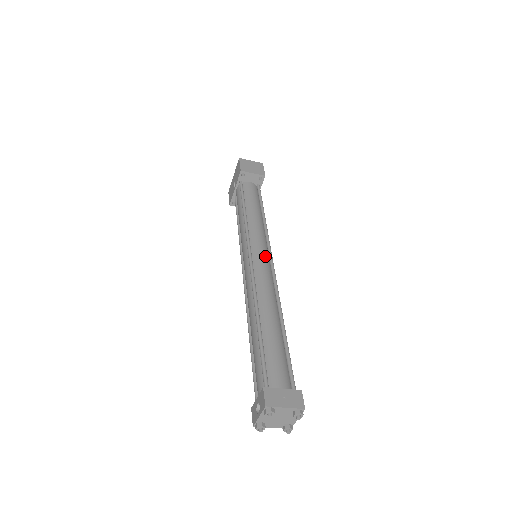
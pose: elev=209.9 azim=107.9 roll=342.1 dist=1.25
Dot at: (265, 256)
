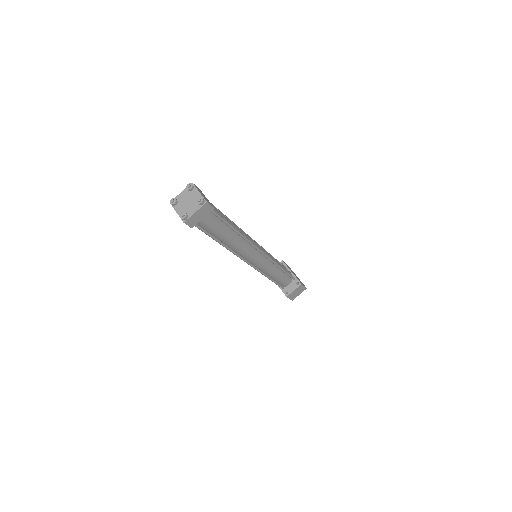
Dot at: occluded
